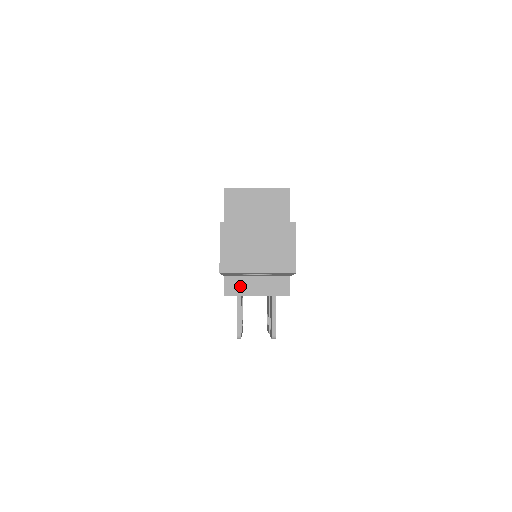
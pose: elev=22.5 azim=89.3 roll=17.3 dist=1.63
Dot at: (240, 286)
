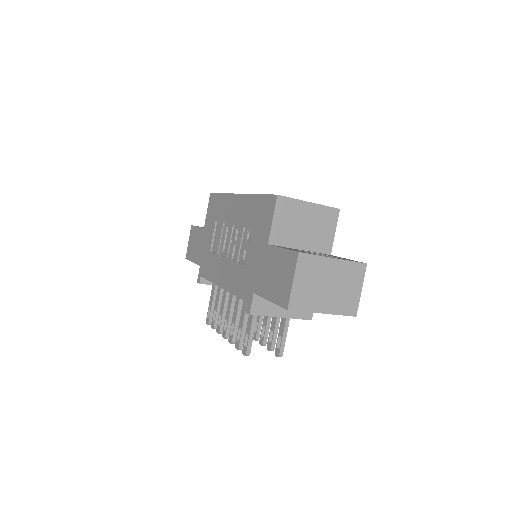
Dot at: (268, 305)
